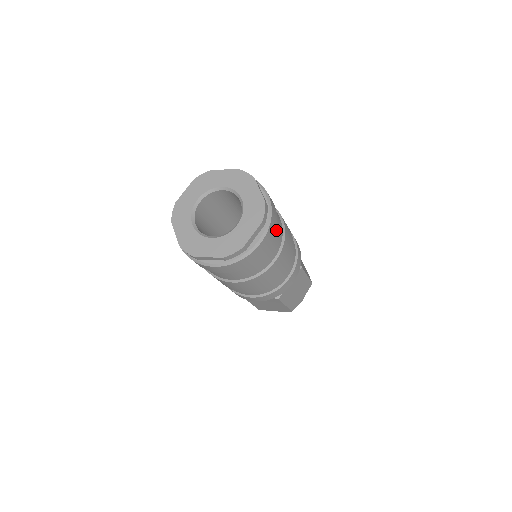
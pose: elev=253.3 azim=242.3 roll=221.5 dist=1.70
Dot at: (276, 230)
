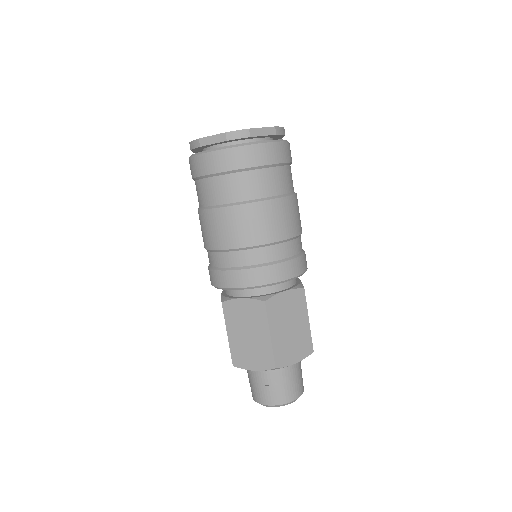
Dot at: (286, 170)
